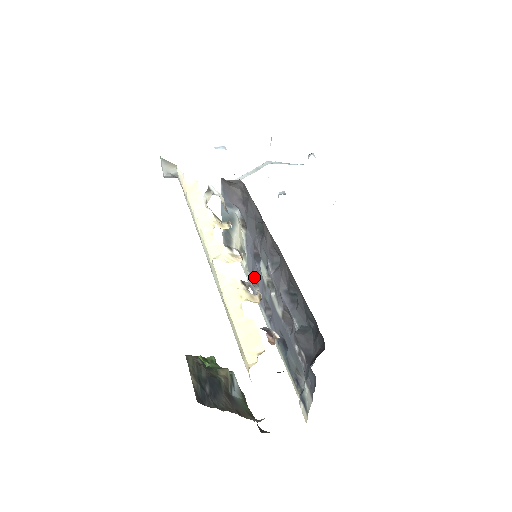
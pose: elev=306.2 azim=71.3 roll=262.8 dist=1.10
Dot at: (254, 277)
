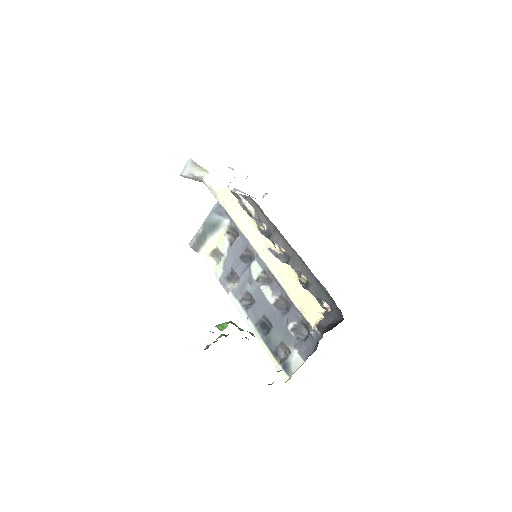
Dot at: (229, 274)
